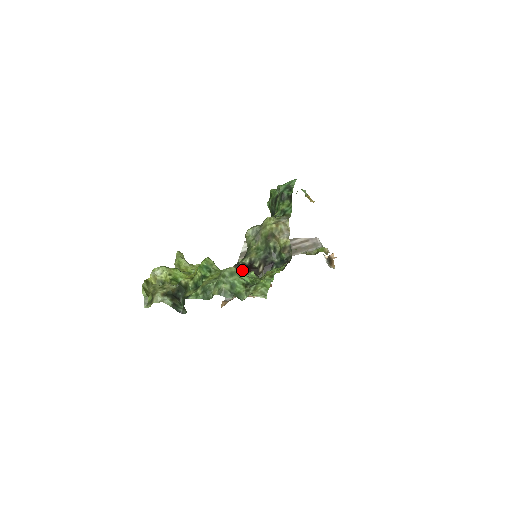
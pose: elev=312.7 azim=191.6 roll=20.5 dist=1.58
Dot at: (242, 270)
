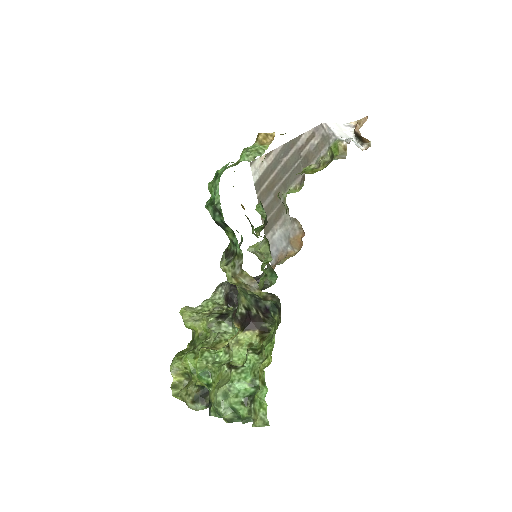
Dot at: (242, 333)
